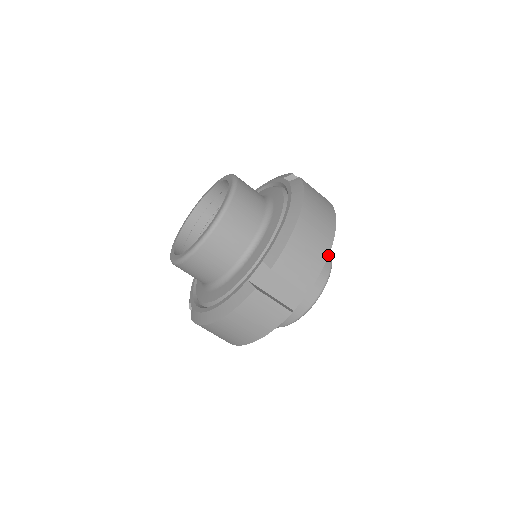
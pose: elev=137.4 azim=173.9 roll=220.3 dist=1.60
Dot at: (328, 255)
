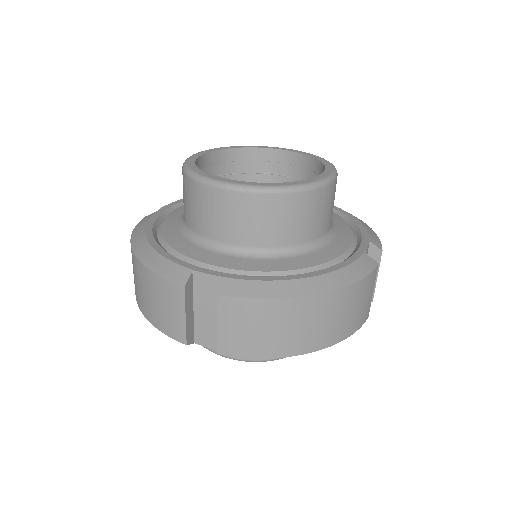
Dot at: (283, 357)
